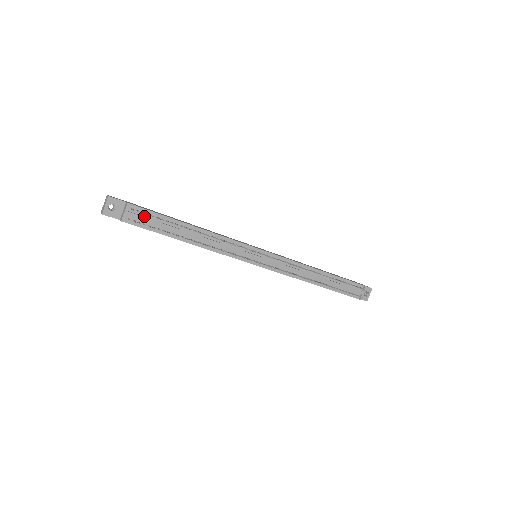
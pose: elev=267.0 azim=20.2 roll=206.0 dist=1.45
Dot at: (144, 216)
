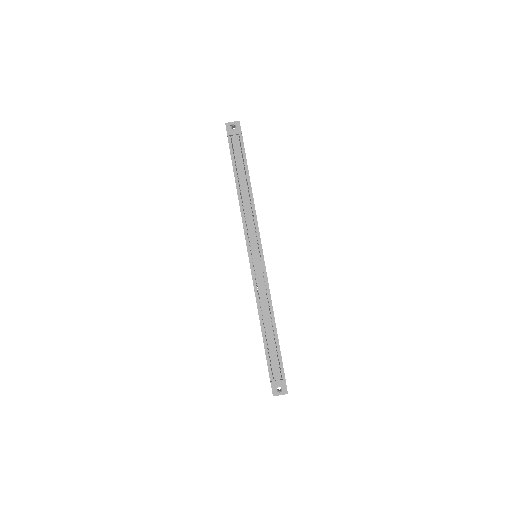
Dot at: (239, 148)
